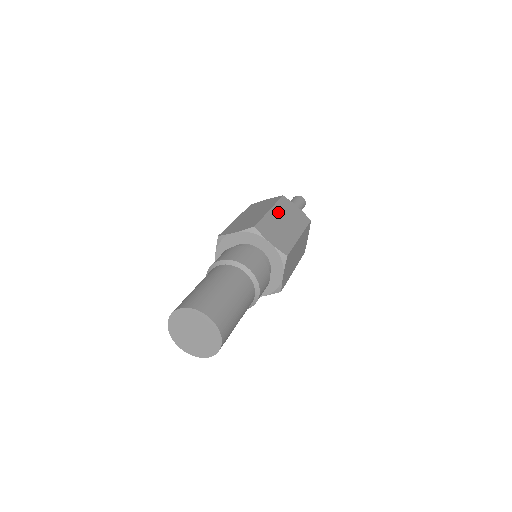
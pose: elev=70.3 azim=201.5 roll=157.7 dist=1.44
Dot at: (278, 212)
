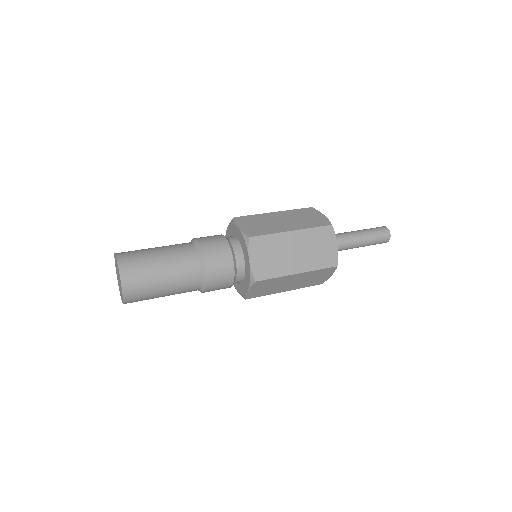
Dot at: (285, 214)
